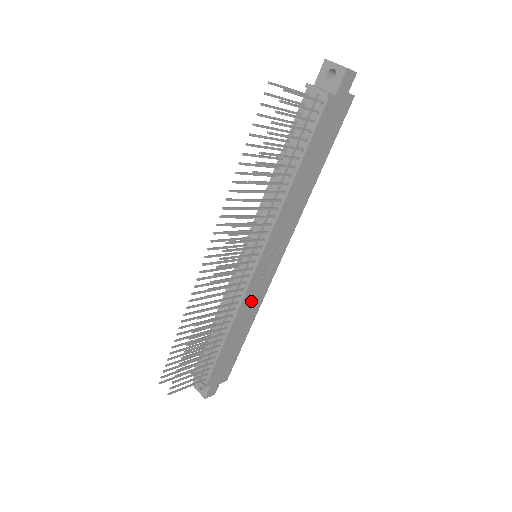
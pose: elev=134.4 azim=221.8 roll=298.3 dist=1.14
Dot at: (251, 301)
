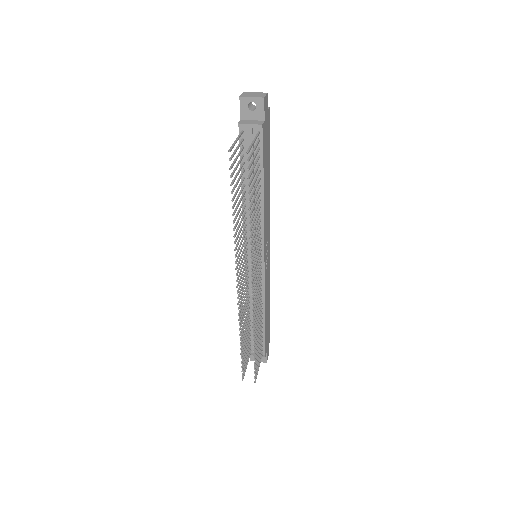
Dot at: (267, 285)
